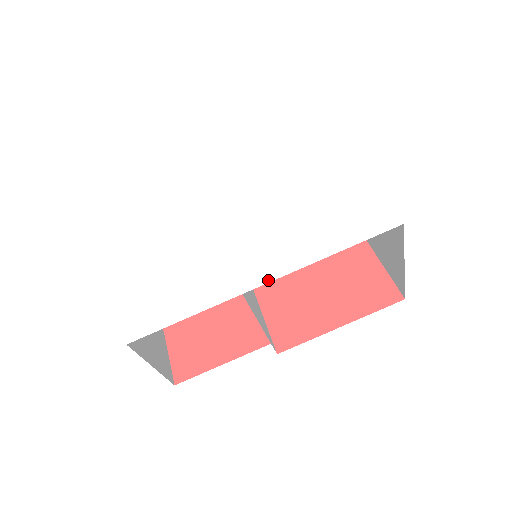
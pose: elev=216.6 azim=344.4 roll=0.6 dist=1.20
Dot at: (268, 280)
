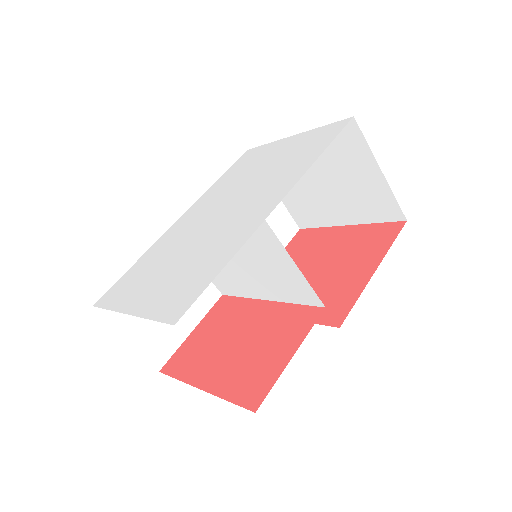
Dot at: (280, 200)
